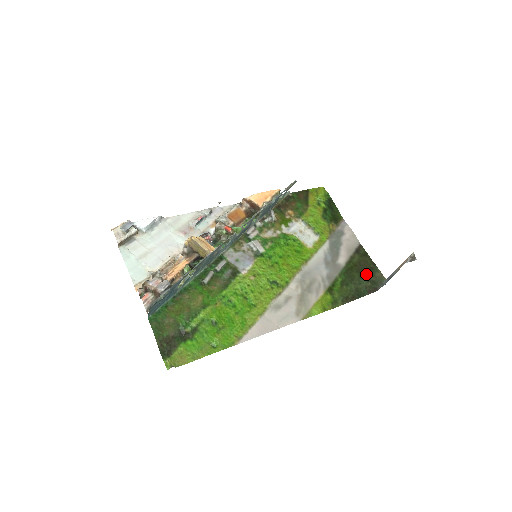
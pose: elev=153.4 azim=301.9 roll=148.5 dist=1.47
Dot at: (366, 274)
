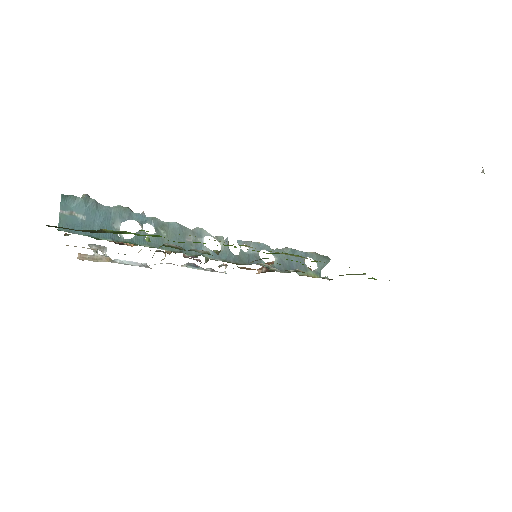
Dot at: occluded
